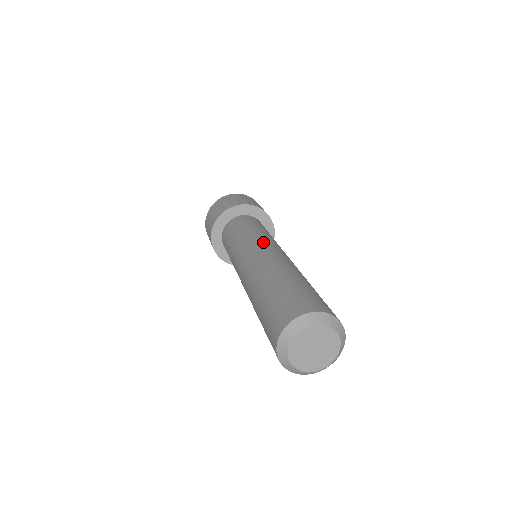
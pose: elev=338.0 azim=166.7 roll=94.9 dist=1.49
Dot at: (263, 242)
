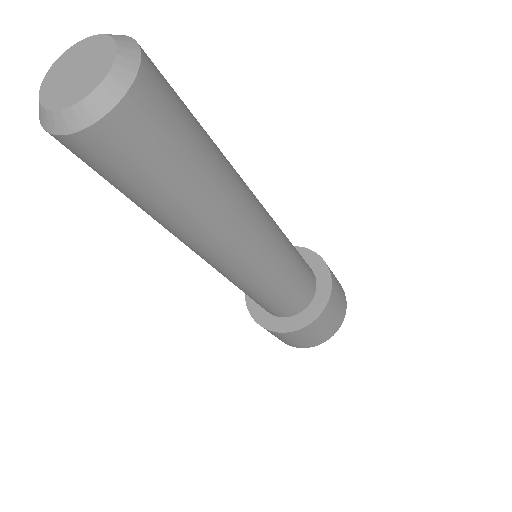
Dot at: occluded
